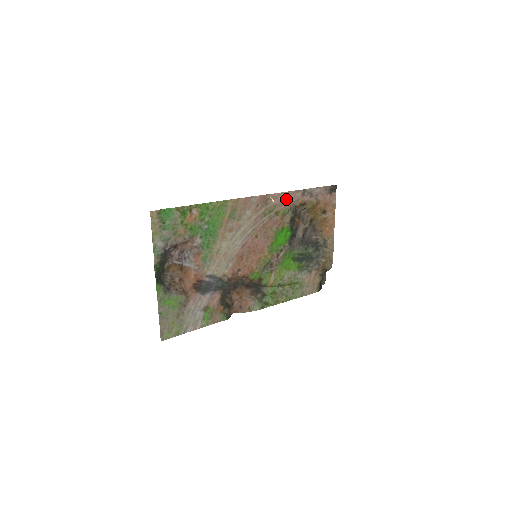
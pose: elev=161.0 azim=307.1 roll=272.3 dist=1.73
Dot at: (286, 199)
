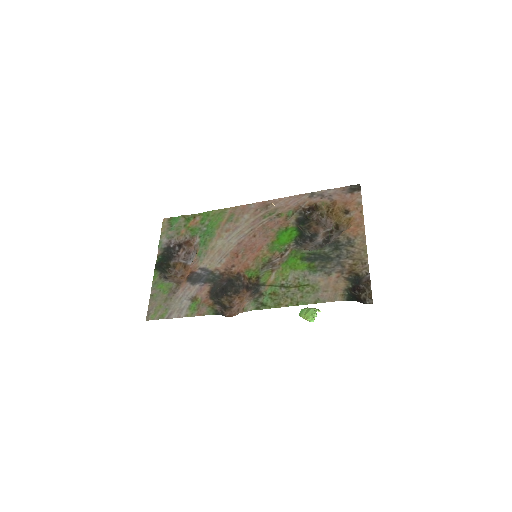
Dot at: (290, 203)
